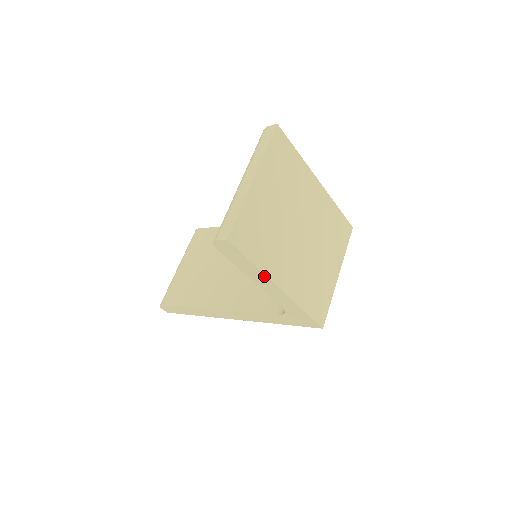
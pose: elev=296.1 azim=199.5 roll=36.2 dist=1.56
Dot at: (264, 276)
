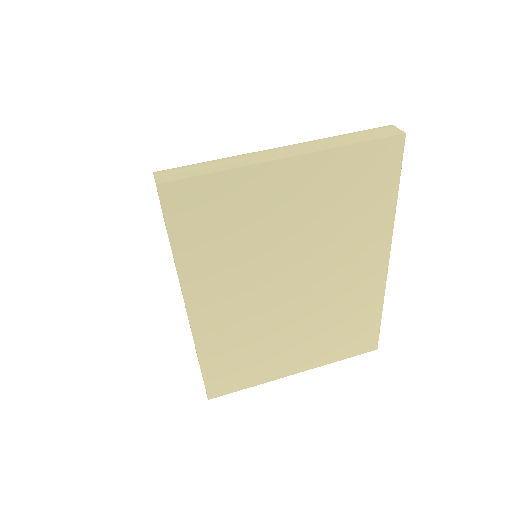
Dot at: (179, 277)
